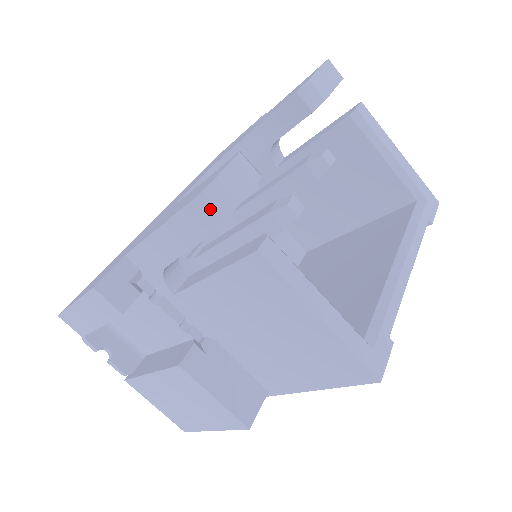
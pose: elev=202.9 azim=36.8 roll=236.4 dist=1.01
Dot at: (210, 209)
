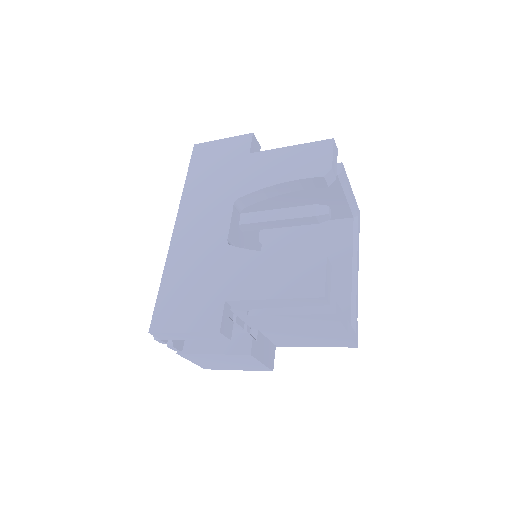
Dot at: (323, 301)
